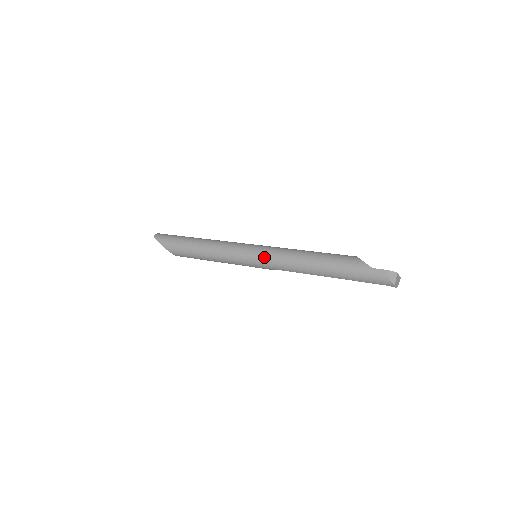
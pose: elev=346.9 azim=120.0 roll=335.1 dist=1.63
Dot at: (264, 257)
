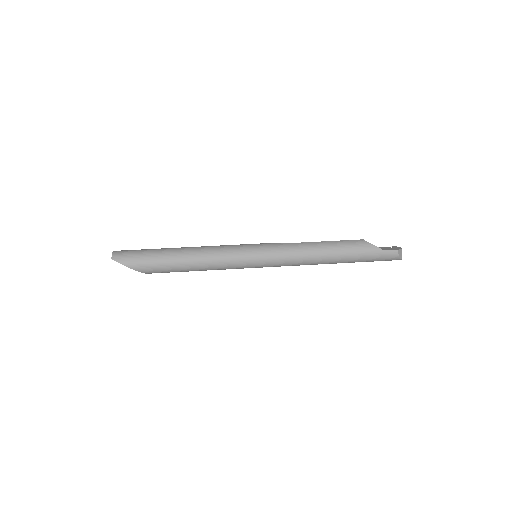
Dot at: (273, 259)
